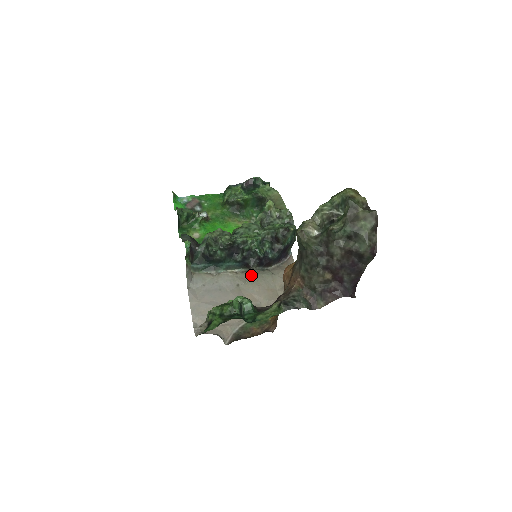
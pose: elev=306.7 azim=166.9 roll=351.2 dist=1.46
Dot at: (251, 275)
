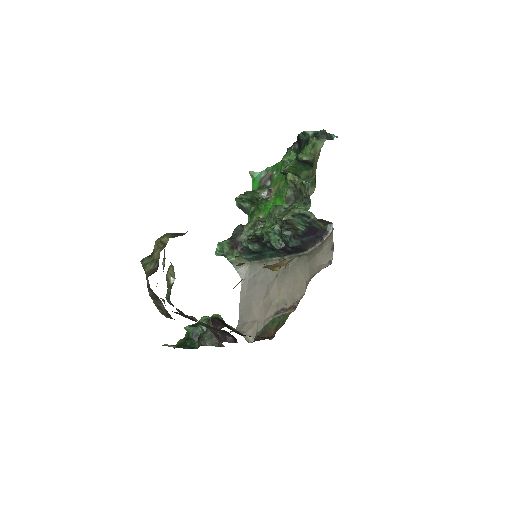
Dot at: (287, 264)
